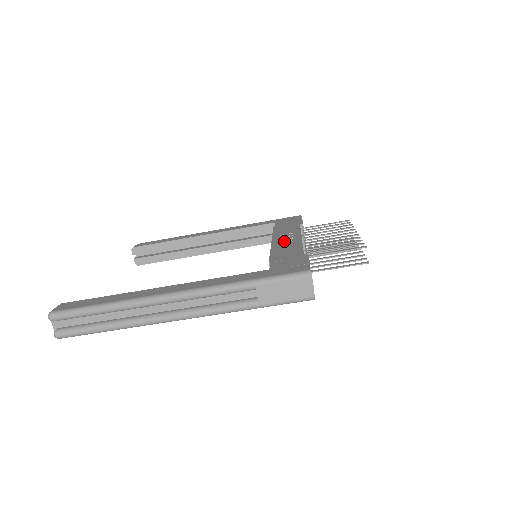
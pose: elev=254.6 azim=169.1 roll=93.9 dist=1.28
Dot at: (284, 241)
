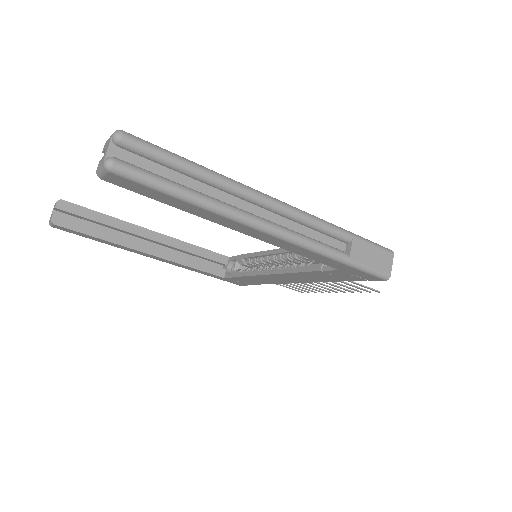
Dot at: occluded
